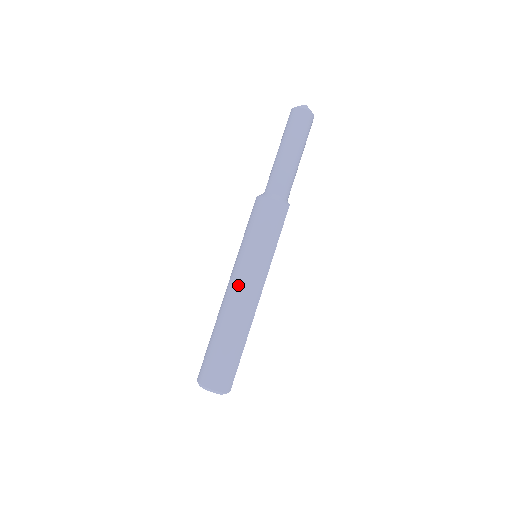
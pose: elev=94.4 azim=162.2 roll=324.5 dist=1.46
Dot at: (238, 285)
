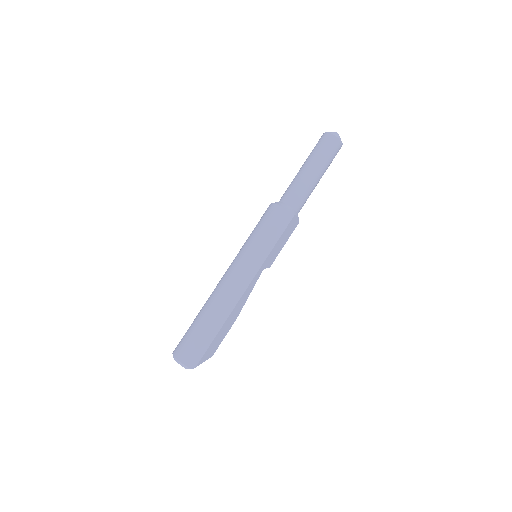
Dot at: (228, 274)
